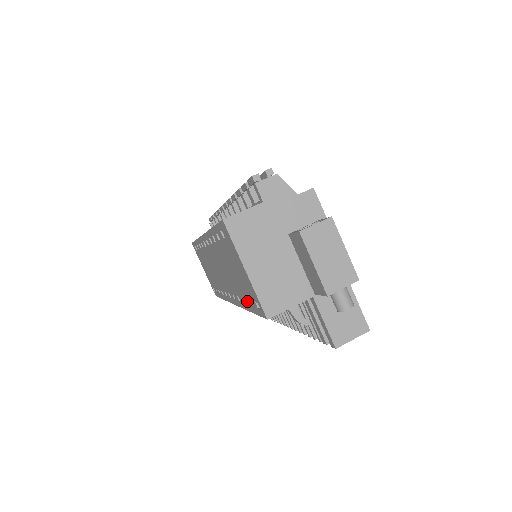
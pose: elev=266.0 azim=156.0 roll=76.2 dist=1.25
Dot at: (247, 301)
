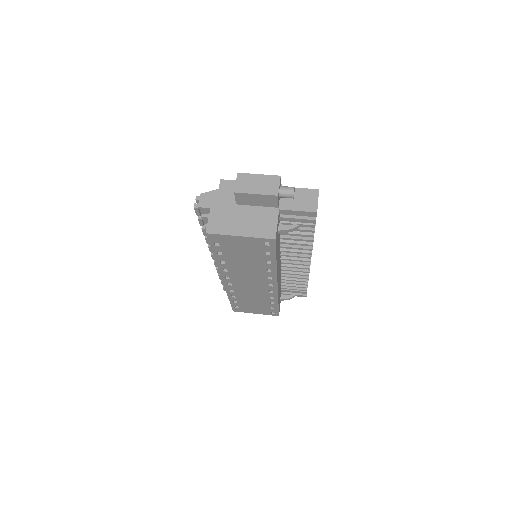
Dot at: (267, 258)
